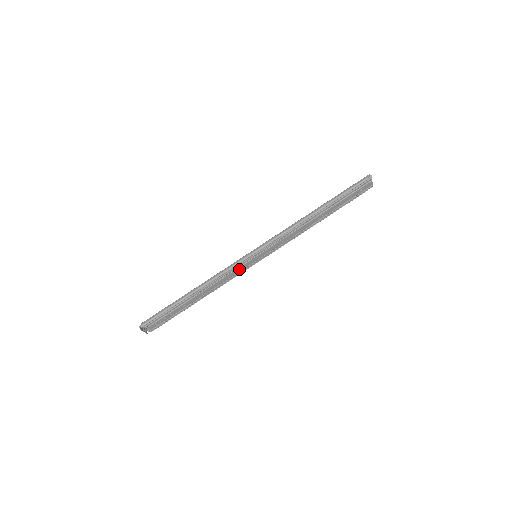
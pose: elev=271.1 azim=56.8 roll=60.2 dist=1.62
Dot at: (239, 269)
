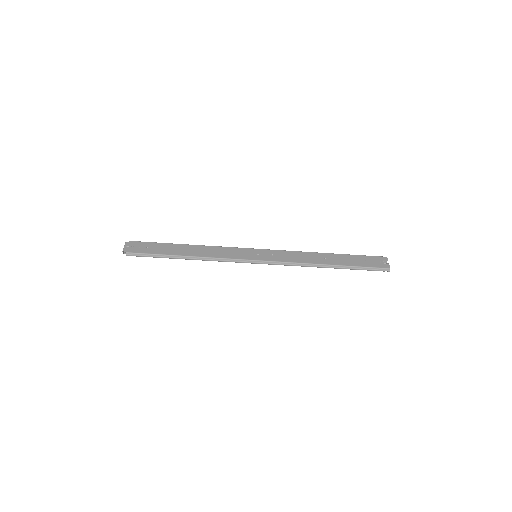
Dot at: occluded
